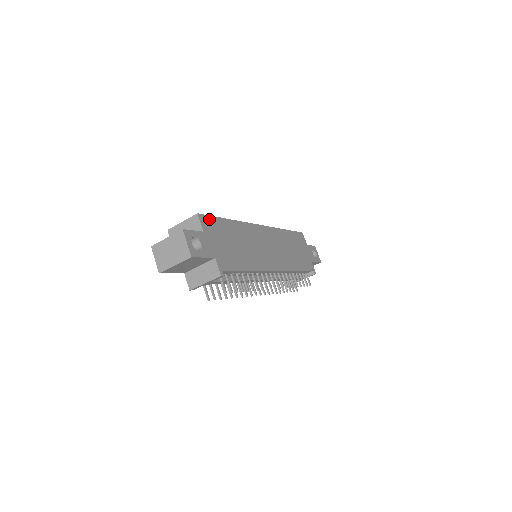
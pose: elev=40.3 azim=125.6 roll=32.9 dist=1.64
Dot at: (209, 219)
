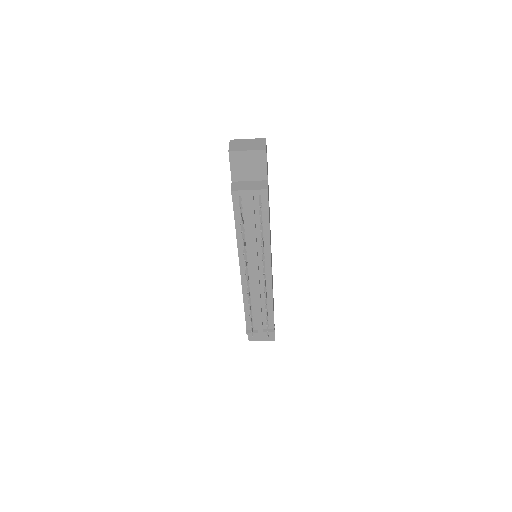
Dot at: occluded
